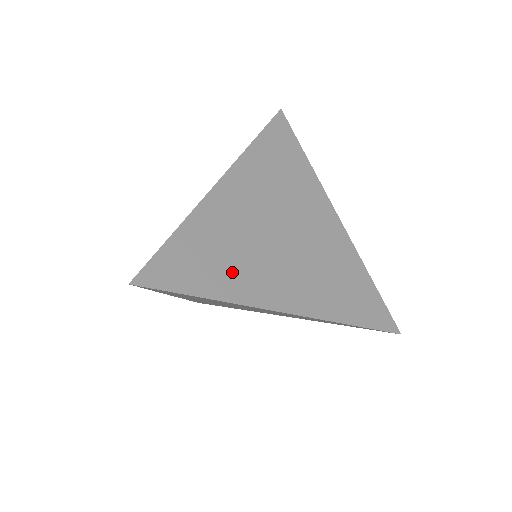
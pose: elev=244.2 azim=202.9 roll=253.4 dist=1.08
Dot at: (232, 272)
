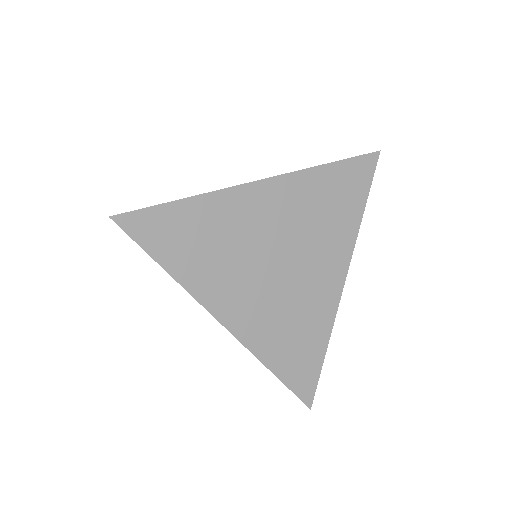
Dot at: (204, 263)
